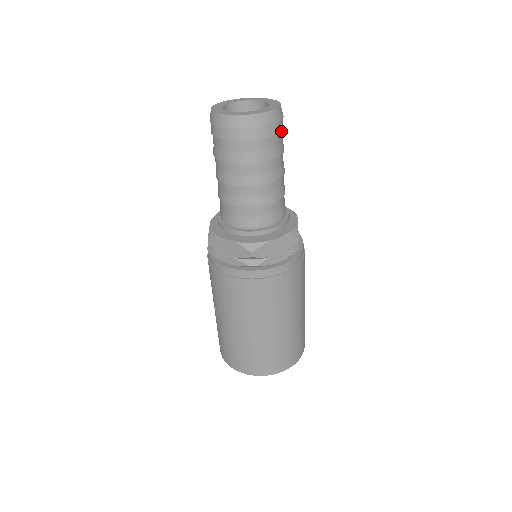
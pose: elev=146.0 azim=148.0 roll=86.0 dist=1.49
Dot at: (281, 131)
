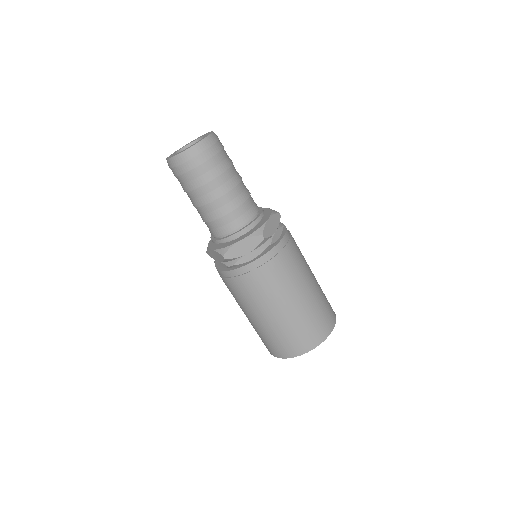
Dot at: (213, 156)
